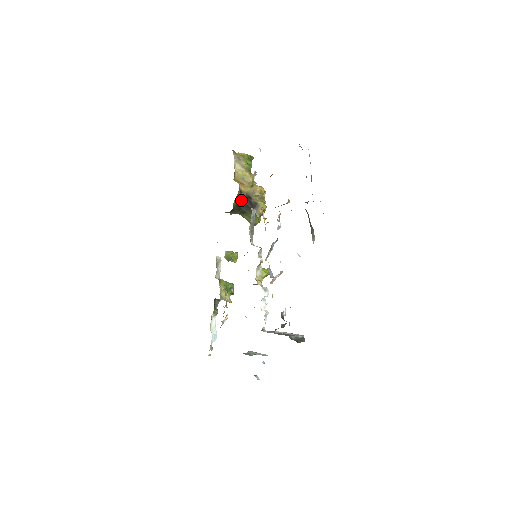
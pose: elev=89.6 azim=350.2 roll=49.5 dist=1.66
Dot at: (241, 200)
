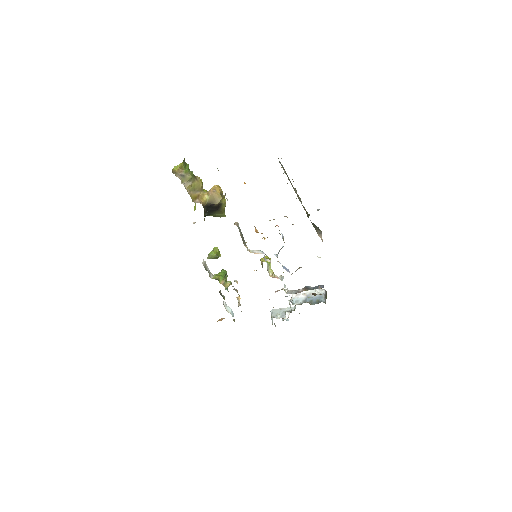
Dot at: (205, 211)
